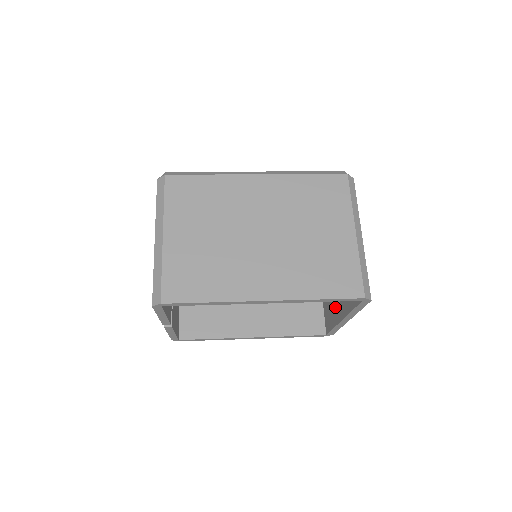
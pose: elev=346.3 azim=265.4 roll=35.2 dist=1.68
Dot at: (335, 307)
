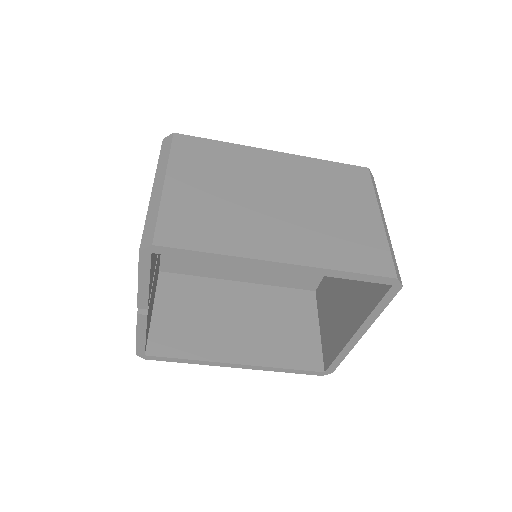
Dot at: (342, 326)
